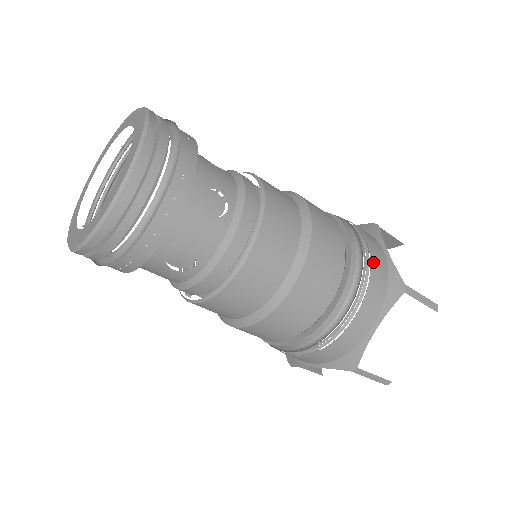
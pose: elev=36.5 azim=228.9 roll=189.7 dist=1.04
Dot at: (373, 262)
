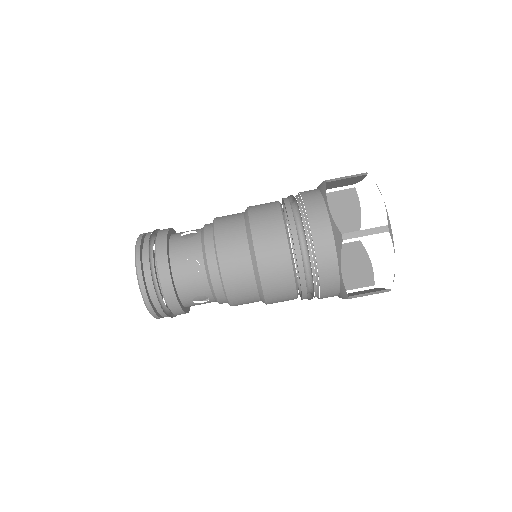
Dot at: (313, 230)
